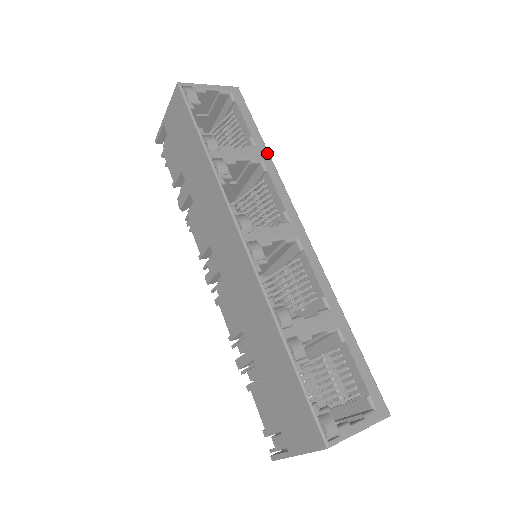
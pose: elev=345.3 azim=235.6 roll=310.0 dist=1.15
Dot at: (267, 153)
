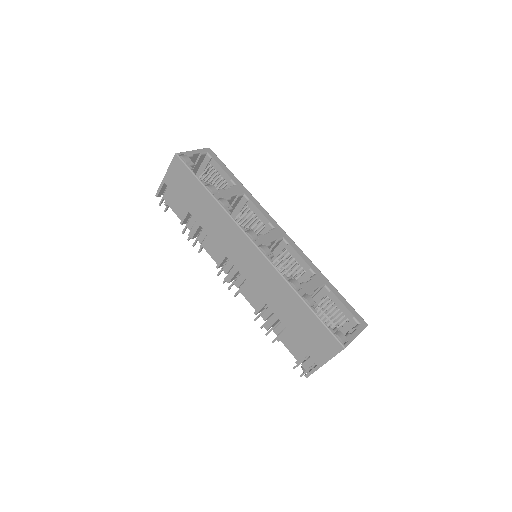
Dot at: (244, 188)
